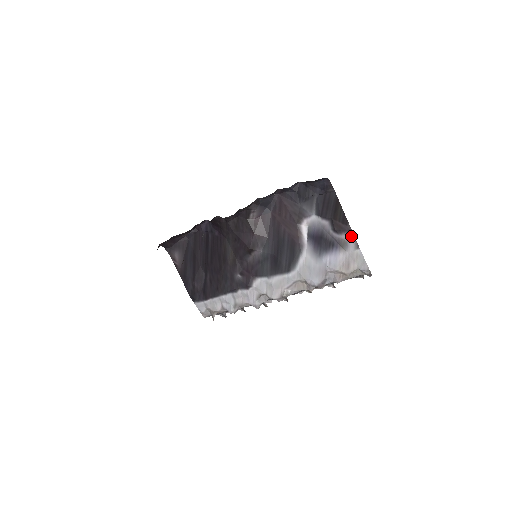
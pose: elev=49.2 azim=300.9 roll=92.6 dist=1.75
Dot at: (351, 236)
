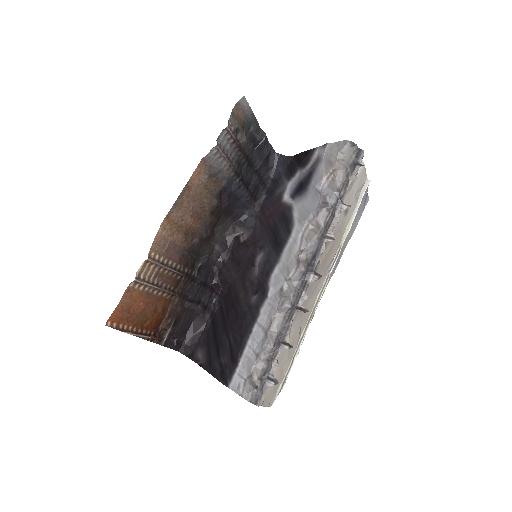
Dot at: (318, 150)
